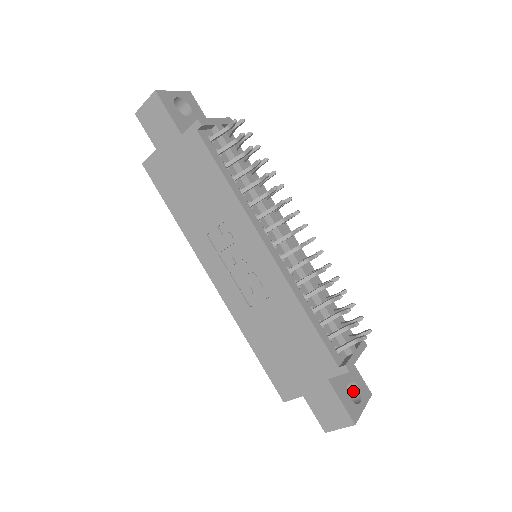
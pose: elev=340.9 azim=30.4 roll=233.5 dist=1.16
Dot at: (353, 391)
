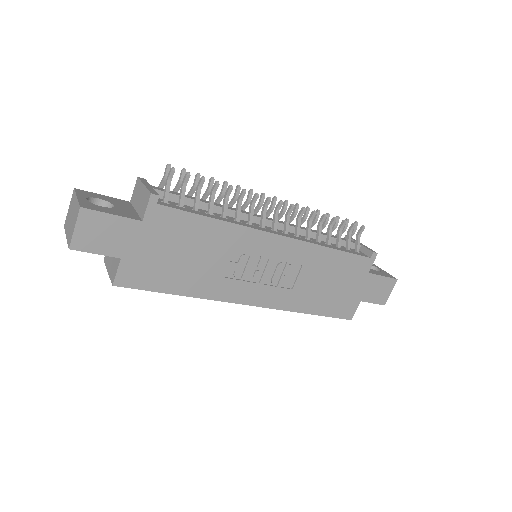
Dot at: occluded
